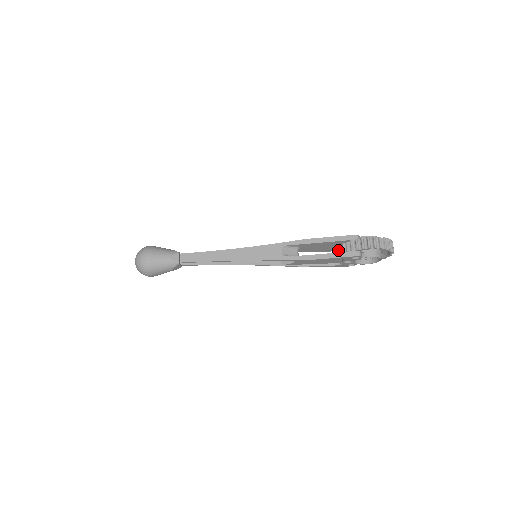
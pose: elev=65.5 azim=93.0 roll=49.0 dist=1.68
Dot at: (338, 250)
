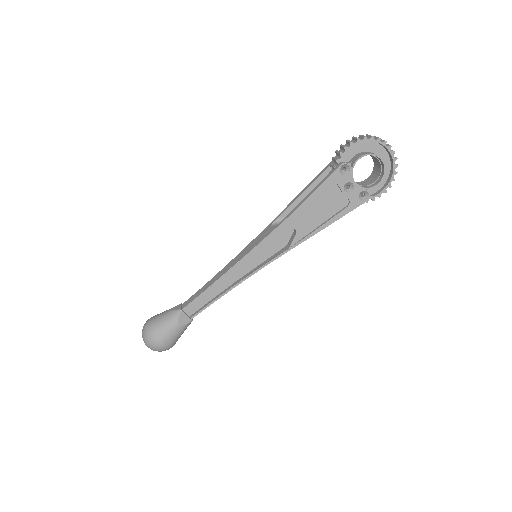
Dot at: occluded
